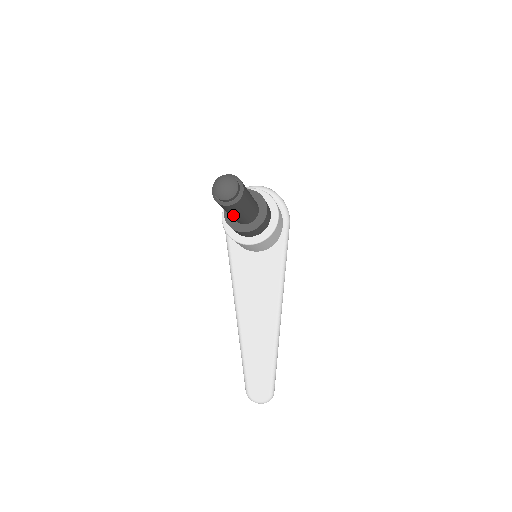
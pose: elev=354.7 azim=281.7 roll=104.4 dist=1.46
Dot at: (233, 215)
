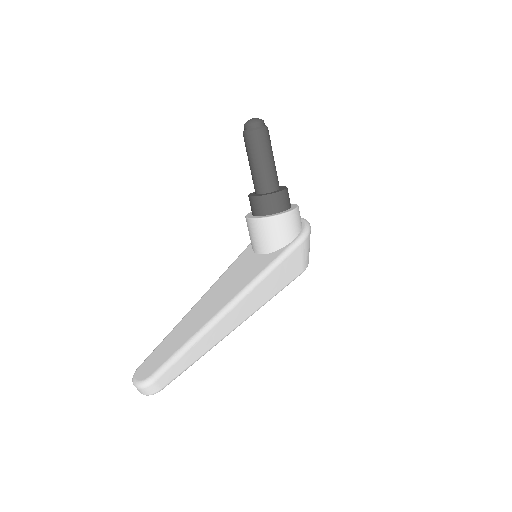
Dot at: (251, 164)
